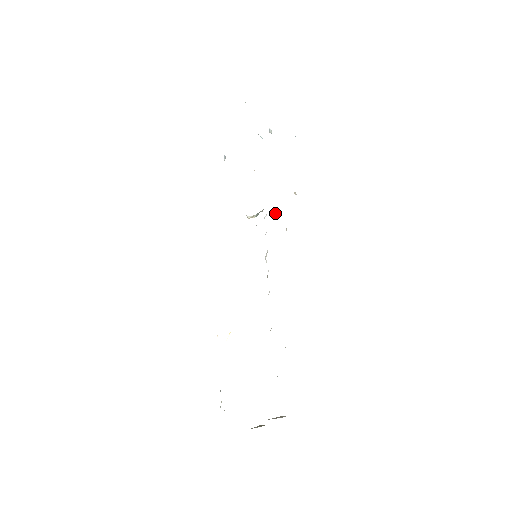
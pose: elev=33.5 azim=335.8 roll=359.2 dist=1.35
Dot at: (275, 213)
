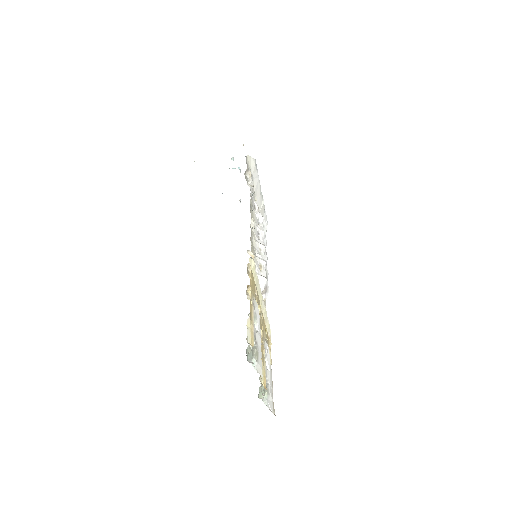
Dot at: occluded
